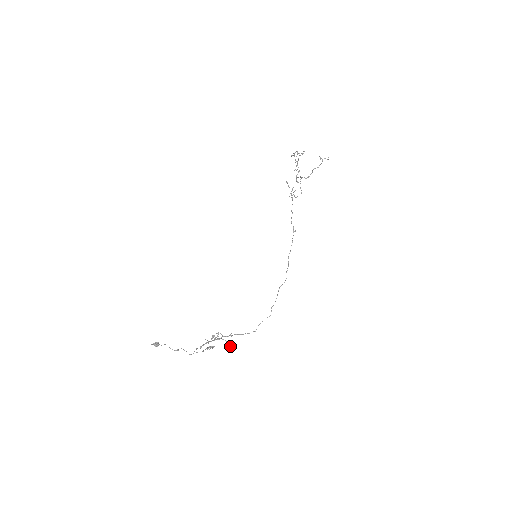
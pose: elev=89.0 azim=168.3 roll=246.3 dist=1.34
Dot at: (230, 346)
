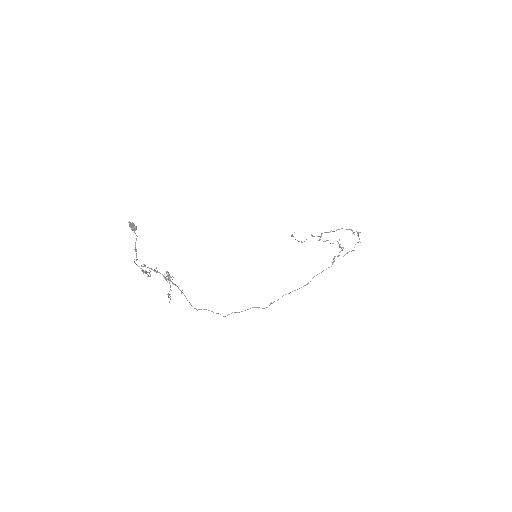
Dot at: (169, 297)
